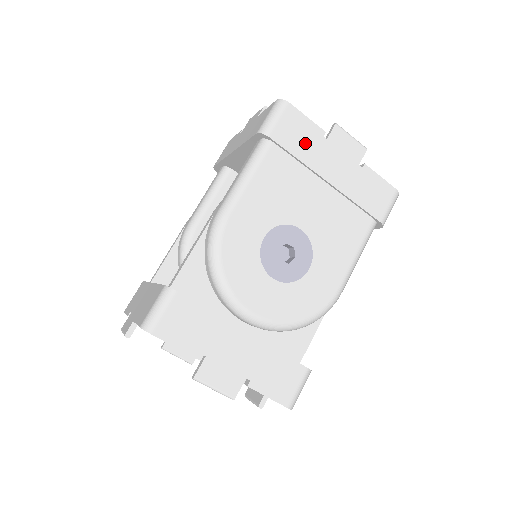
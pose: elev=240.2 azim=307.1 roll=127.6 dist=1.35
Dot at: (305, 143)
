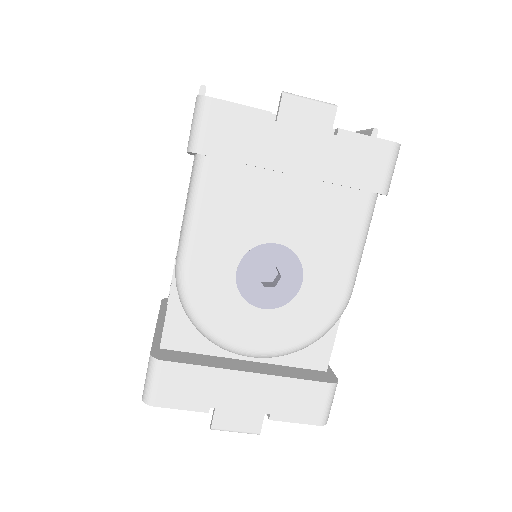
Dot at: (249, 140)
